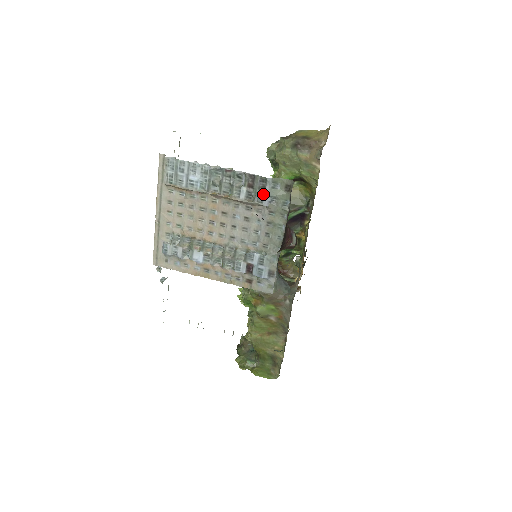
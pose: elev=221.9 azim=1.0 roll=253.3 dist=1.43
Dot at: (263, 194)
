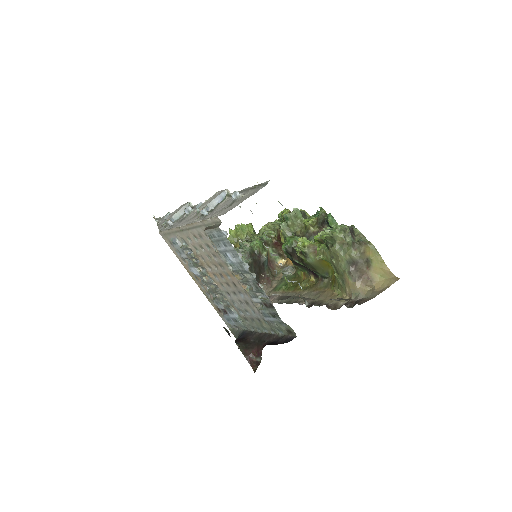
Dot at: (269, 316)
